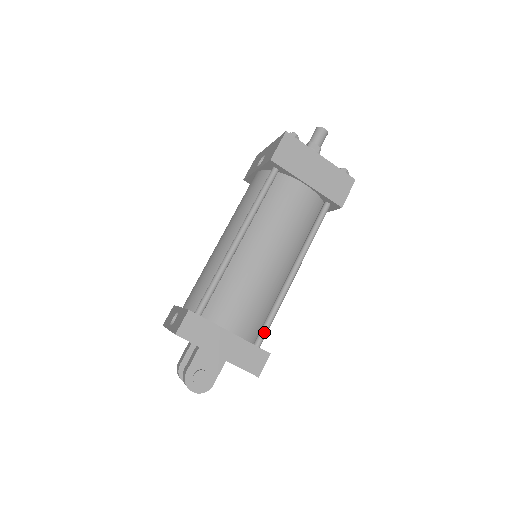
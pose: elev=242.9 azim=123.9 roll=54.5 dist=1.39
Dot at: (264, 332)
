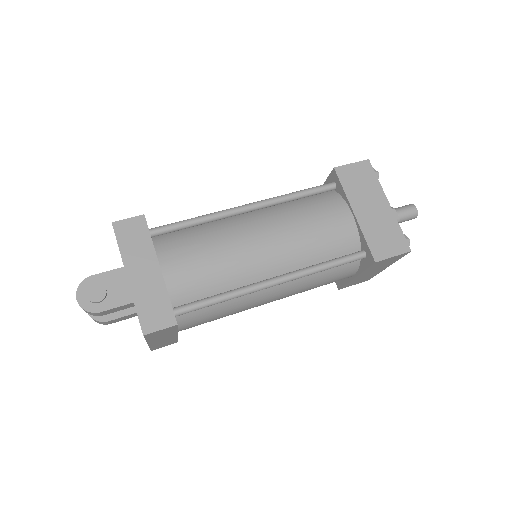
Dot at: (193, 305)
